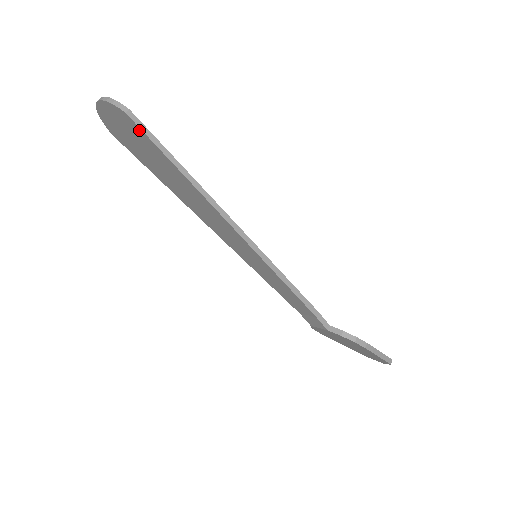
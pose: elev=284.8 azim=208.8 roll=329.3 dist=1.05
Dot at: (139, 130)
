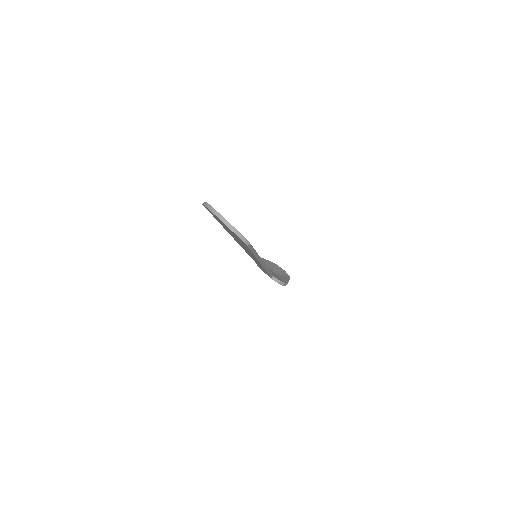
Dot at: (246, 246)
